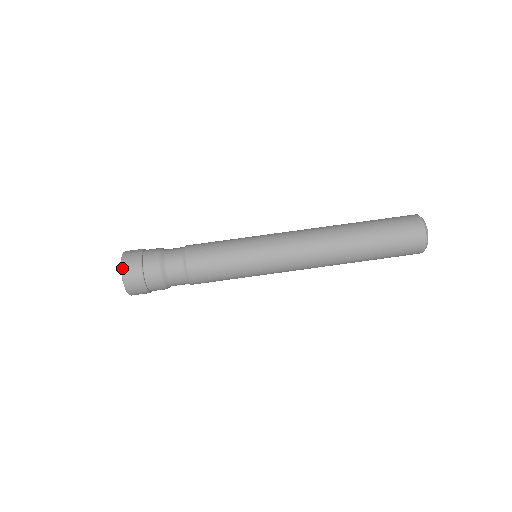
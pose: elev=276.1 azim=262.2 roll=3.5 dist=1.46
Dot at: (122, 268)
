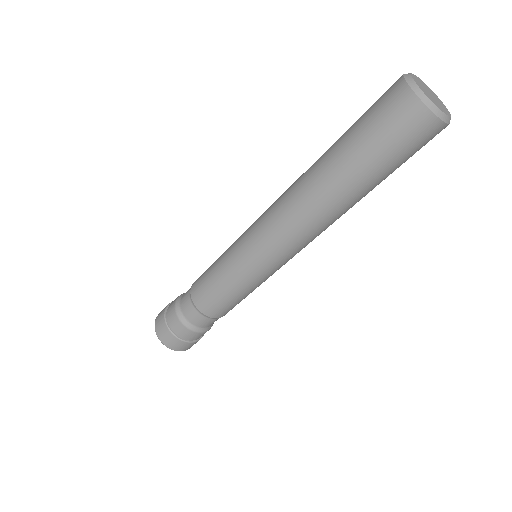
Dot at: (160, 340)
